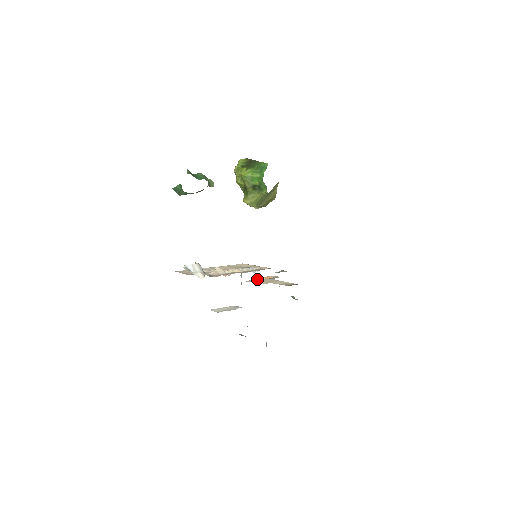
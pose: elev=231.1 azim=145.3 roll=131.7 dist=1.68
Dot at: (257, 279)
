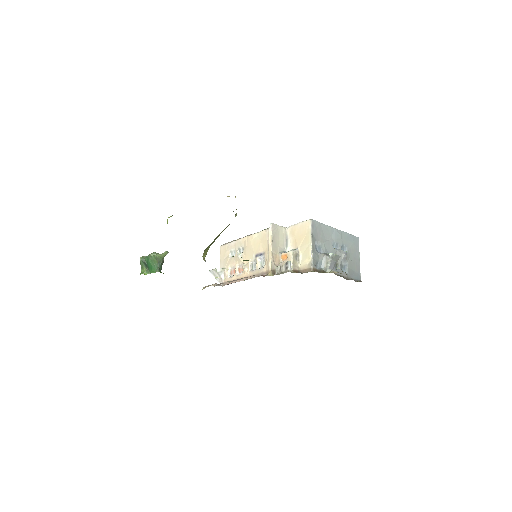
Dot at: (298, 224)
